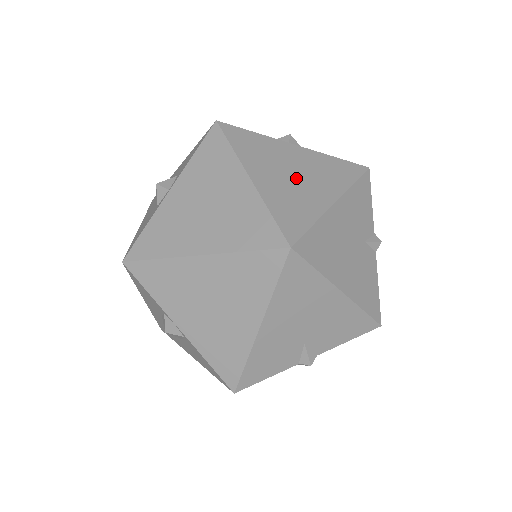
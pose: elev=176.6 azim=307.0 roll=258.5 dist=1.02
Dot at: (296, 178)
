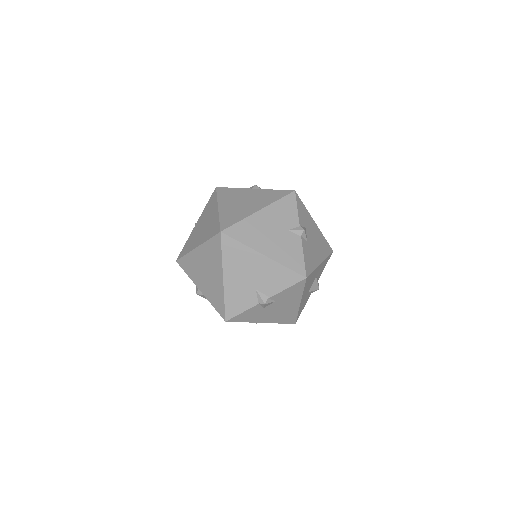
Dot at: (243, 203)
